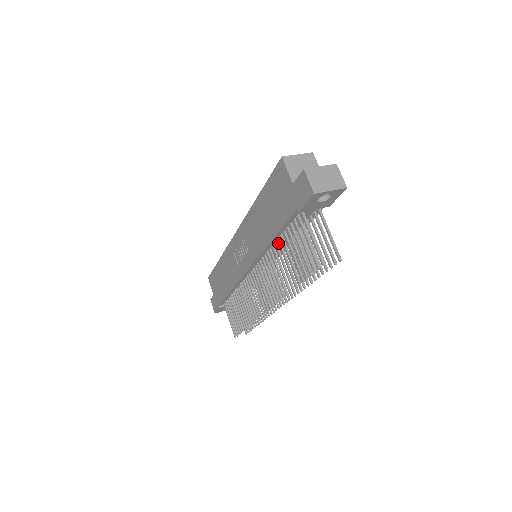
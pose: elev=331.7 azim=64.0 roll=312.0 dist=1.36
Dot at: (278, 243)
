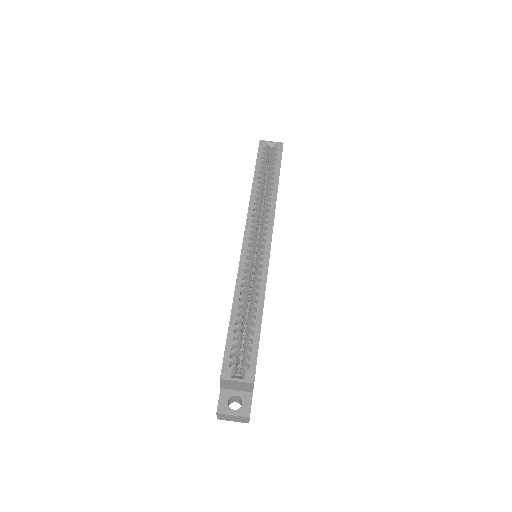
Dot at: occluded
